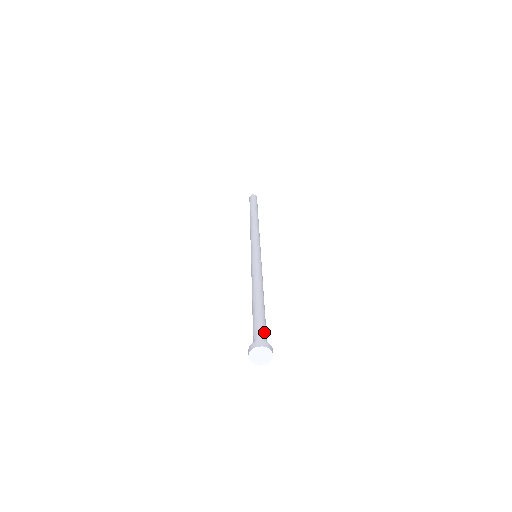
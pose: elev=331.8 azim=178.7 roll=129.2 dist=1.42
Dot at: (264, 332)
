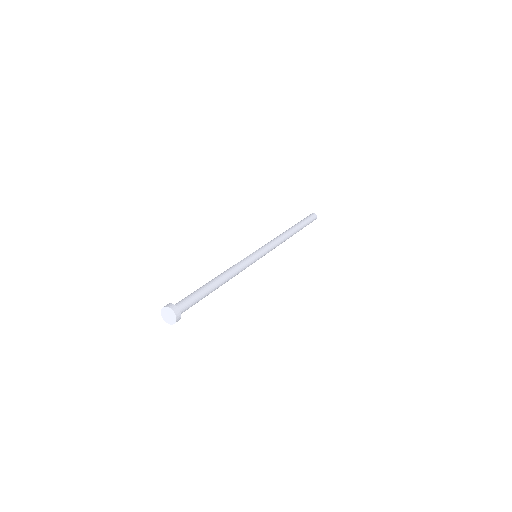
Dot at: (187, 302)
